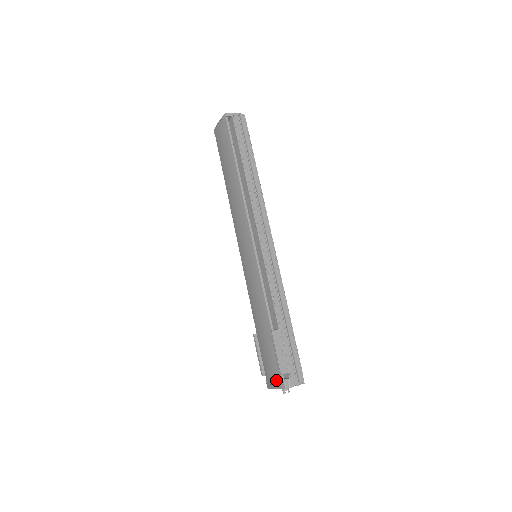
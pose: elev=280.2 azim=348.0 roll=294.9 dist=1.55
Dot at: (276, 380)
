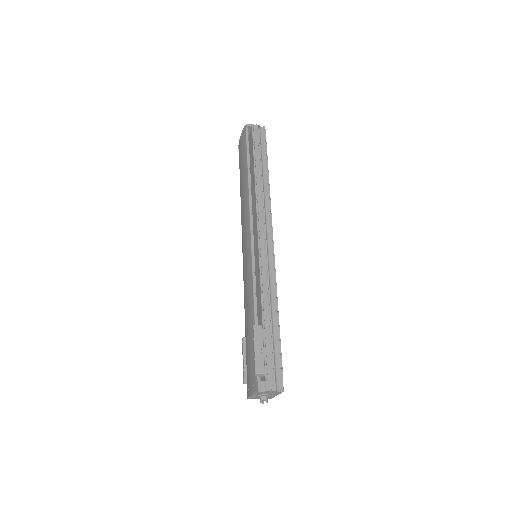
Dot at: (252, 383)
